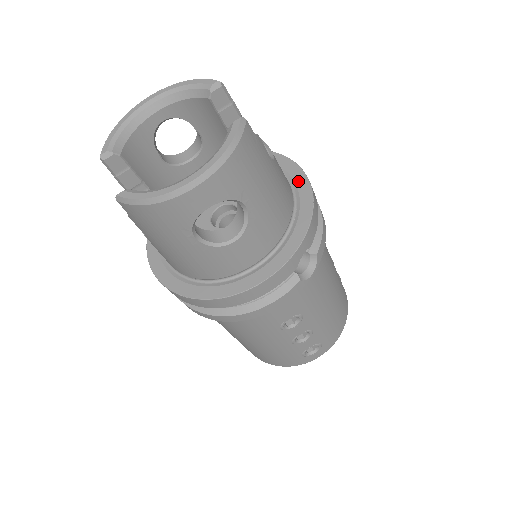
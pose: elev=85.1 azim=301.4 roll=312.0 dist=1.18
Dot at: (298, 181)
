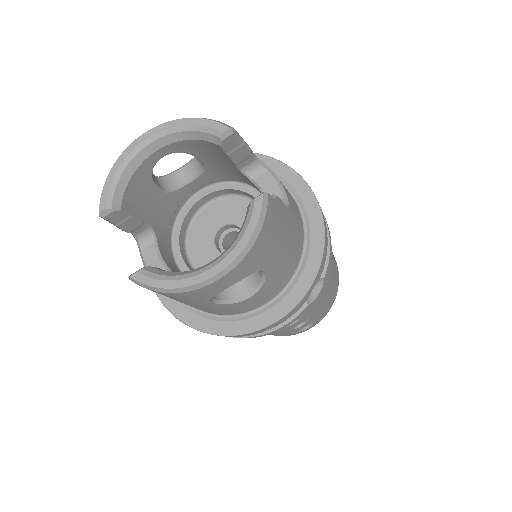
Dot at: (307, 204)
